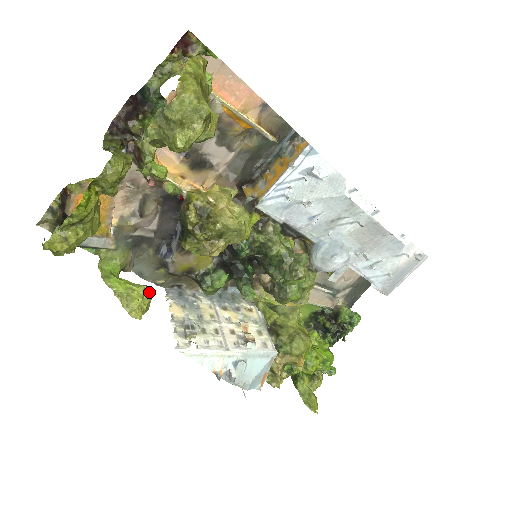
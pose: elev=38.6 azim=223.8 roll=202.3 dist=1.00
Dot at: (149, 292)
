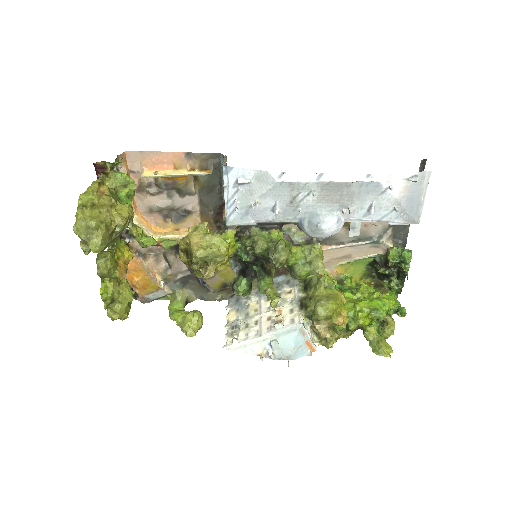
Dot at: (194, 315)
